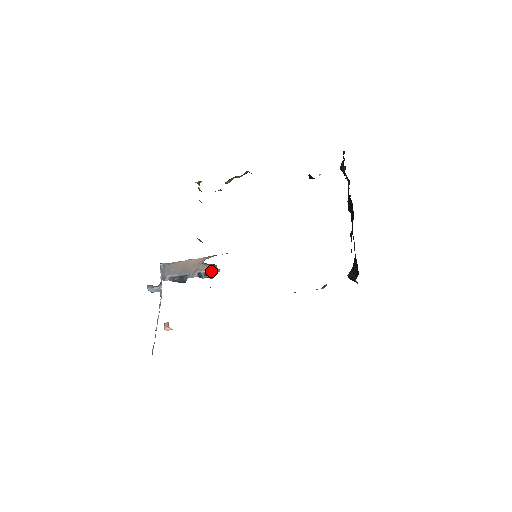
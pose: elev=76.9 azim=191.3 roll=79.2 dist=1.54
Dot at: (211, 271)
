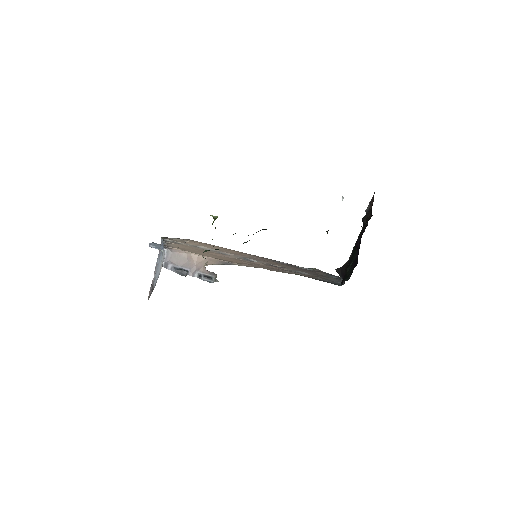
Dot at: (211, 276)
